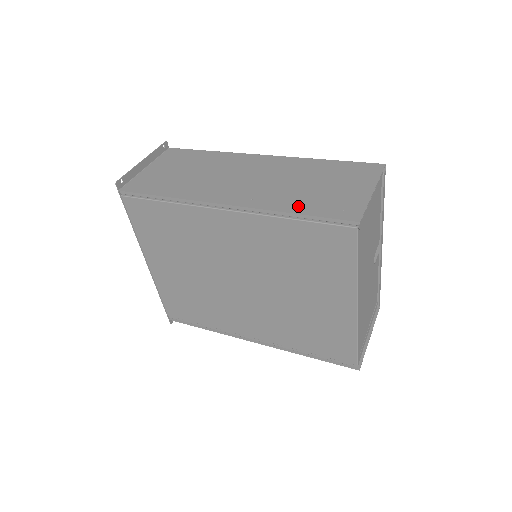
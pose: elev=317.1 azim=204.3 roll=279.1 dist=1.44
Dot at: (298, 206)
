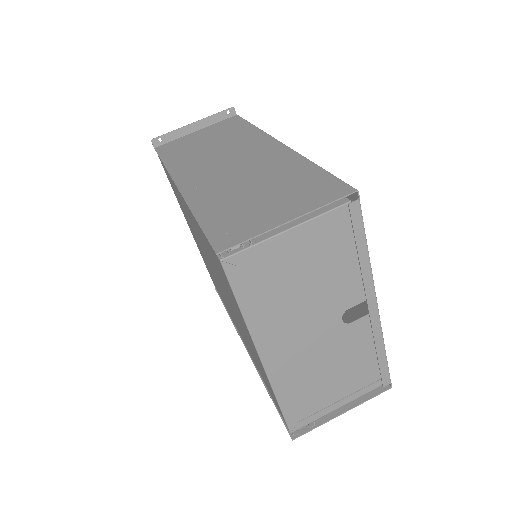
Dot at: (209, 211)
